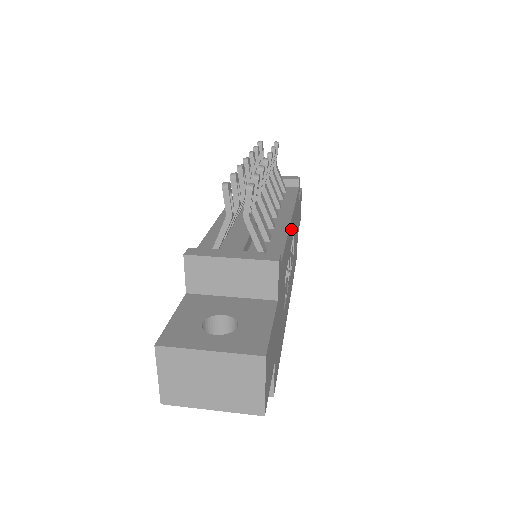
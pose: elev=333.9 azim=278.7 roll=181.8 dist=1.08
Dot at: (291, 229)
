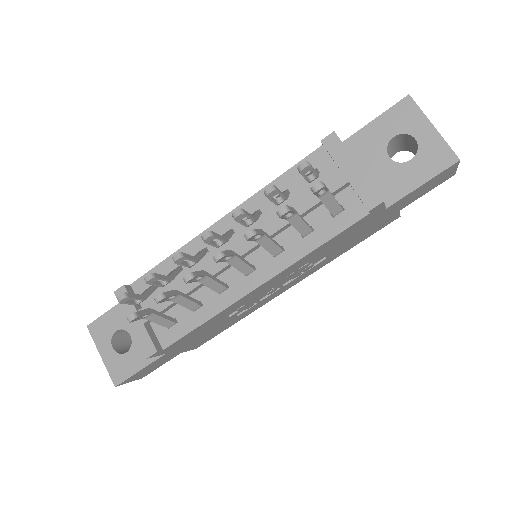
Dot at: (264, 286)
